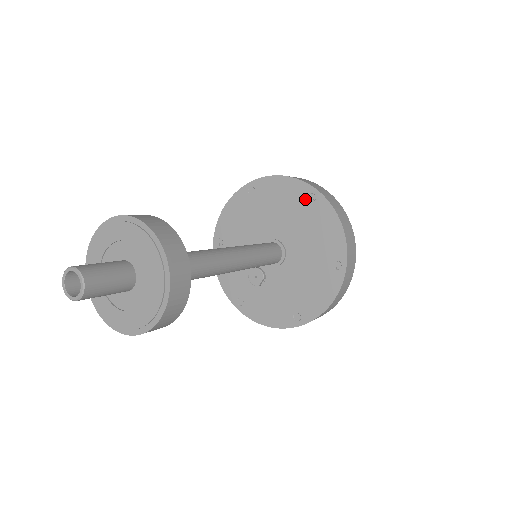
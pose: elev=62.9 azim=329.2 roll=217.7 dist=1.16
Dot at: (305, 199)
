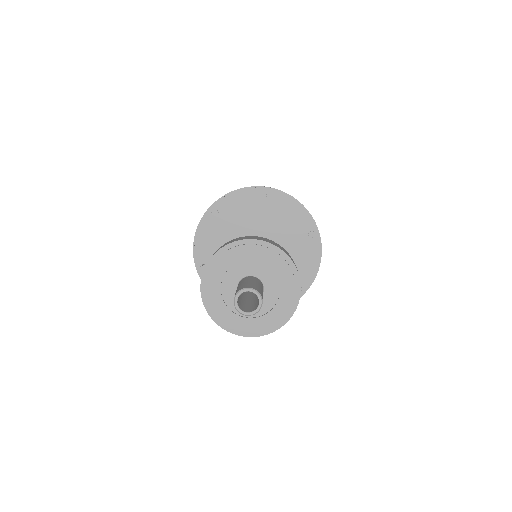
Dot at: (307, 232)
